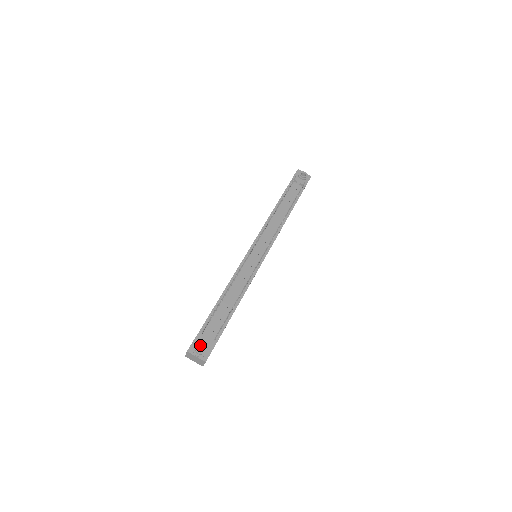
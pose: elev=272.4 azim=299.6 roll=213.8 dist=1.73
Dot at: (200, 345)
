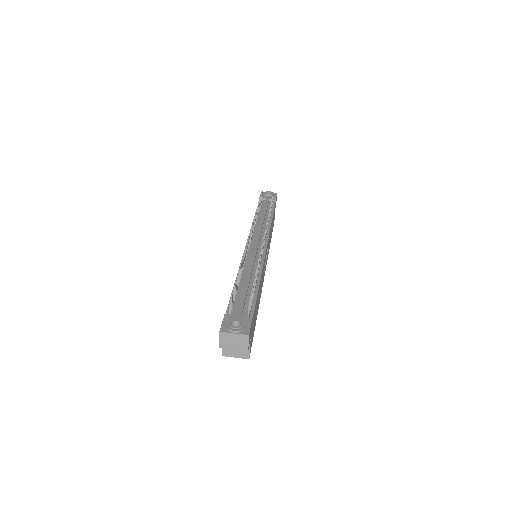
Dot at: (233, 320)
